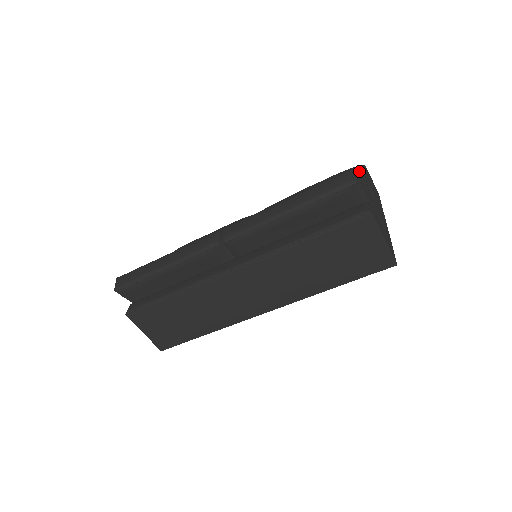
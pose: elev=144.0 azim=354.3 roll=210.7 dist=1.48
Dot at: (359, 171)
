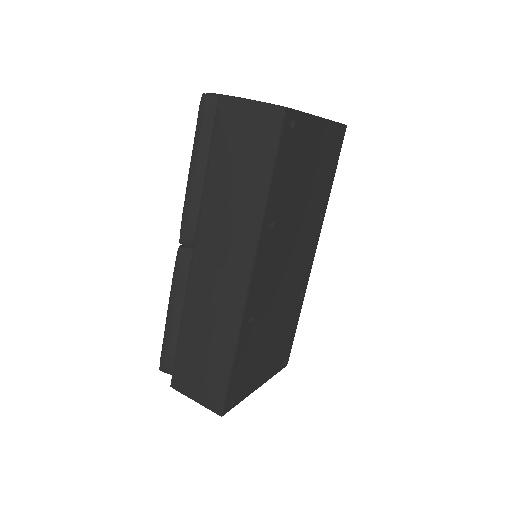
Dot at: occluded
